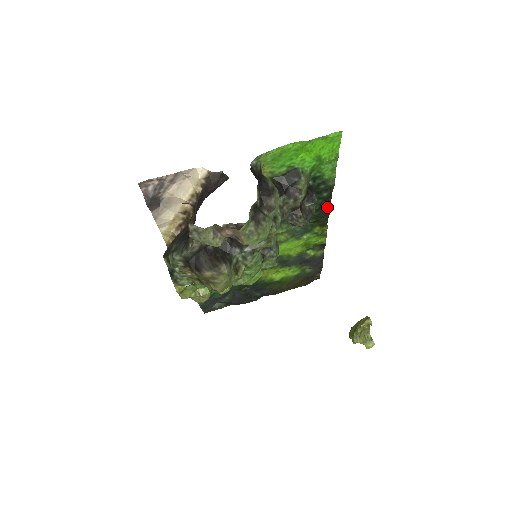
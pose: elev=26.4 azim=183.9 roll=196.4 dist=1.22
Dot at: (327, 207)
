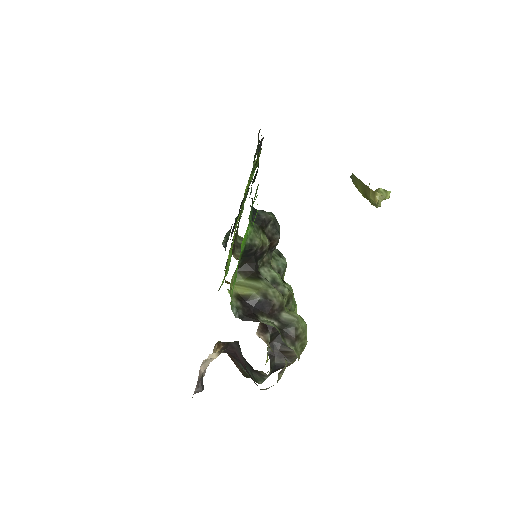
Dot at: (257, 170)
